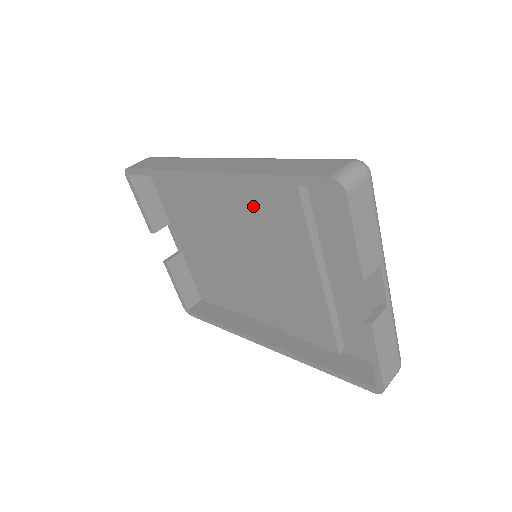
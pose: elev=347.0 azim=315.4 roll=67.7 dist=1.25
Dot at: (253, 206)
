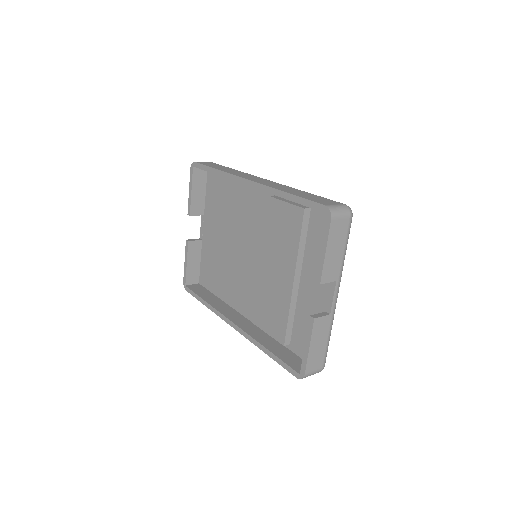
Dot at: (270, 216)
